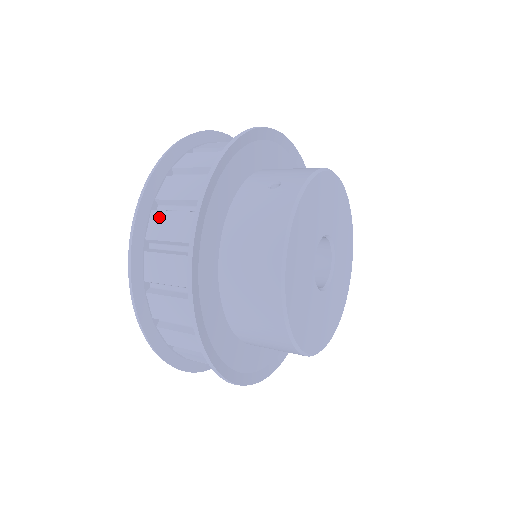
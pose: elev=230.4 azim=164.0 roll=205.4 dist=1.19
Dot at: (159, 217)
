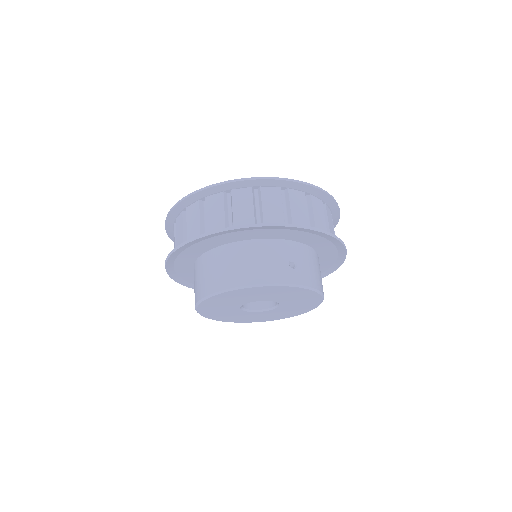
Dot at: (248, 195)
